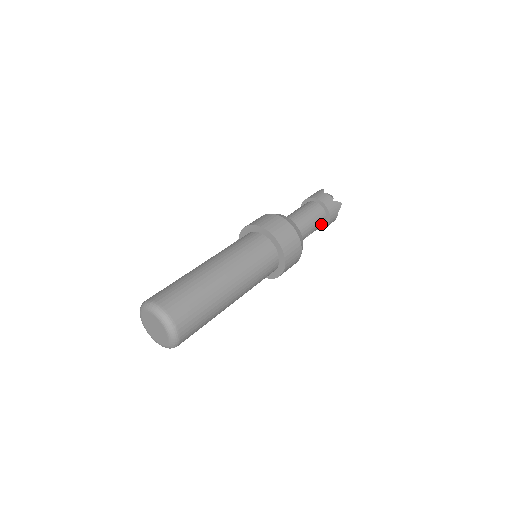
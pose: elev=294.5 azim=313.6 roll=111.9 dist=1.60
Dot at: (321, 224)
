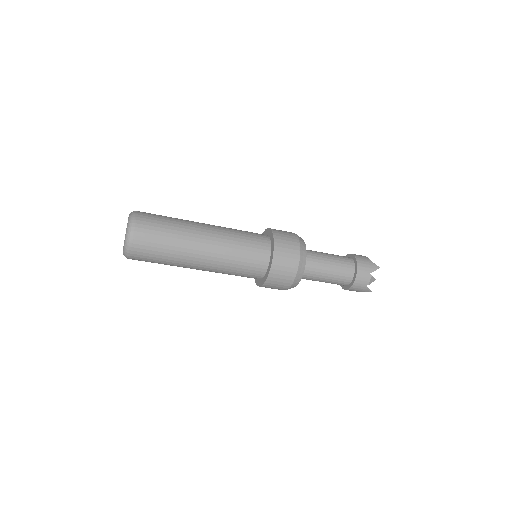
Dot at: occluded
